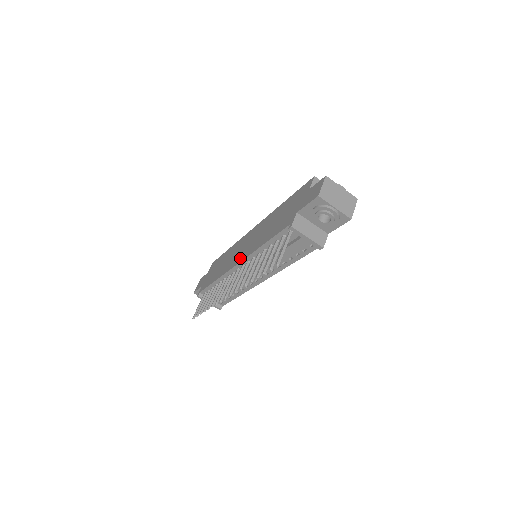
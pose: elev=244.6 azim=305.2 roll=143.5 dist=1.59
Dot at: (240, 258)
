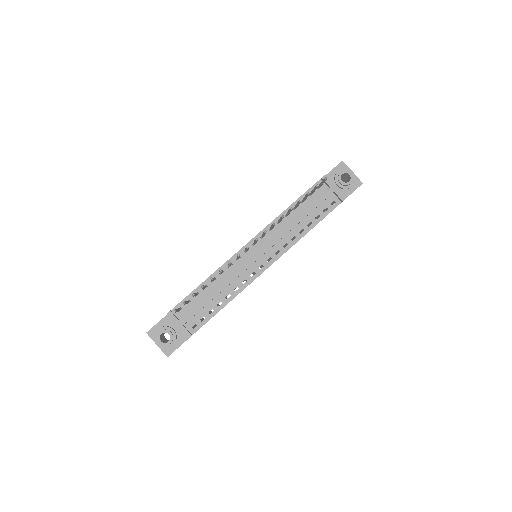
Dot at: occluded
